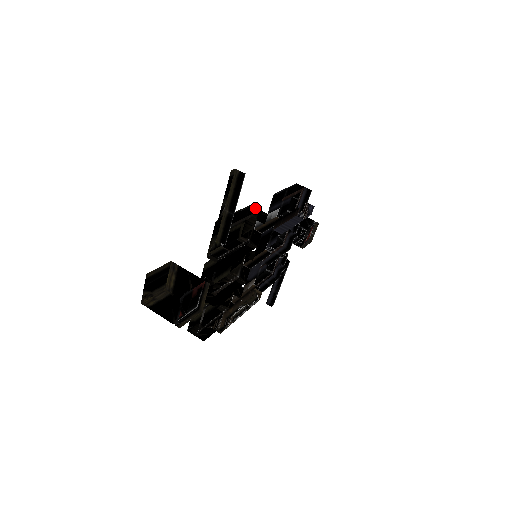
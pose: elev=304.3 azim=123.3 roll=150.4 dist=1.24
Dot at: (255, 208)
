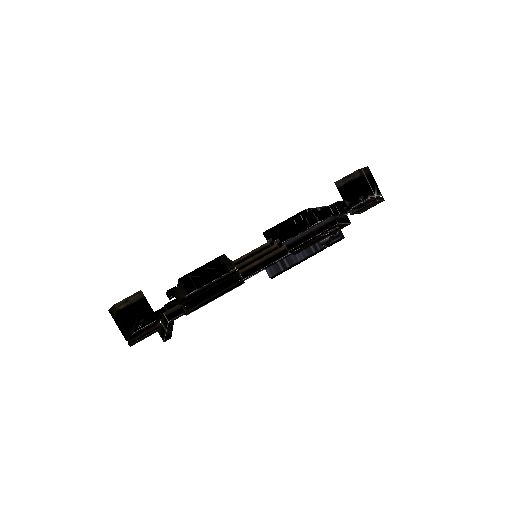
Dot at: (237, 269)
